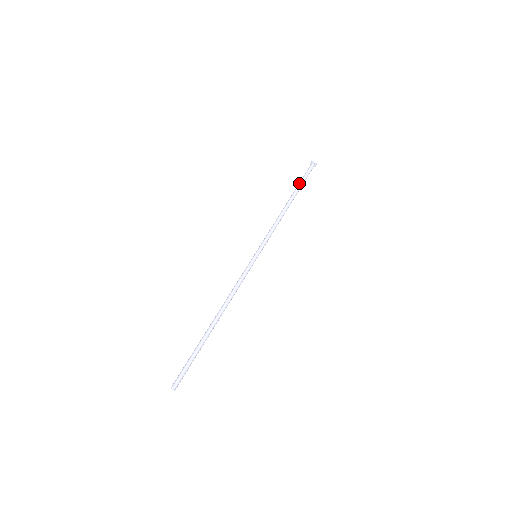
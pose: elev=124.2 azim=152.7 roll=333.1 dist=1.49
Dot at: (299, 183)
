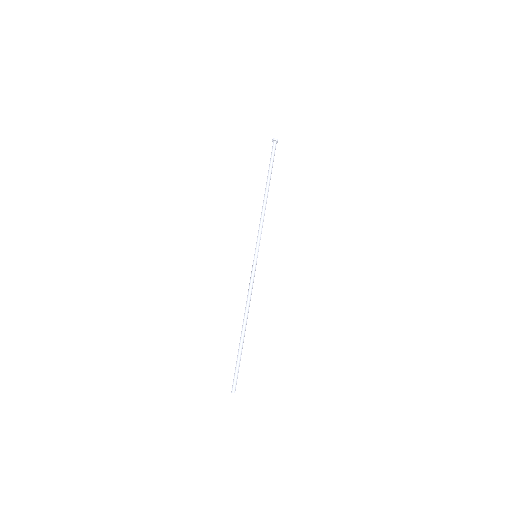
Dot at: (269, 168)
